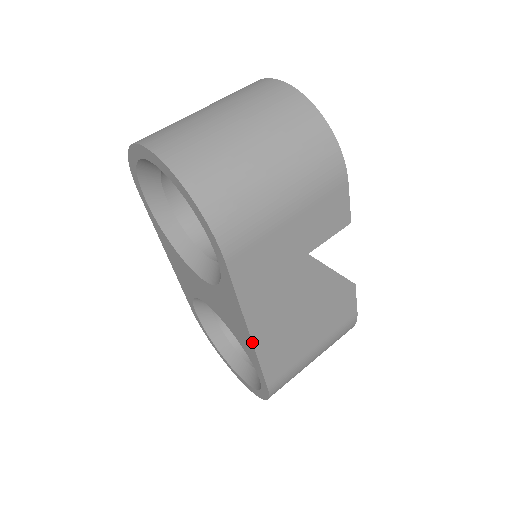
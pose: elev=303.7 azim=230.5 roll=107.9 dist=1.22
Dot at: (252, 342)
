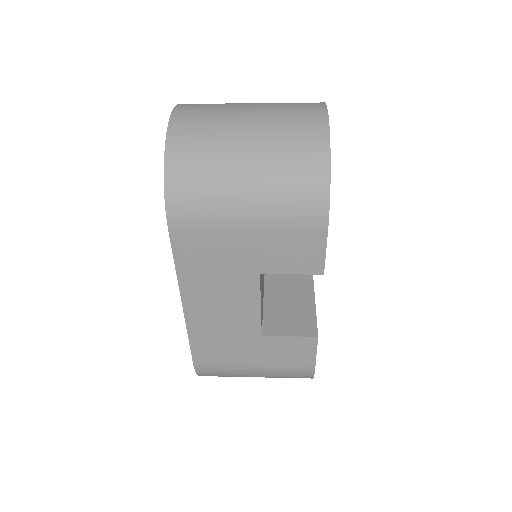
Dot at: (184, 314)
